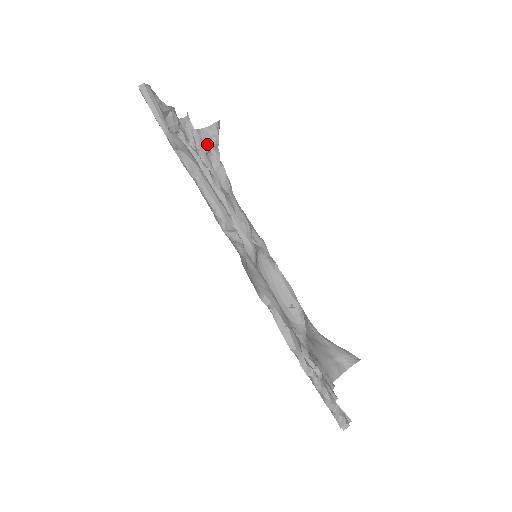
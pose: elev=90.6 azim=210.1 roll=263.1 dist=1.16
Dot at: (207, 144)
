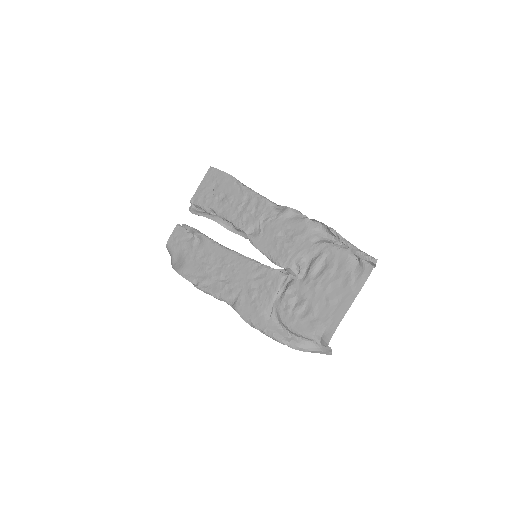
Dot at: occluded
